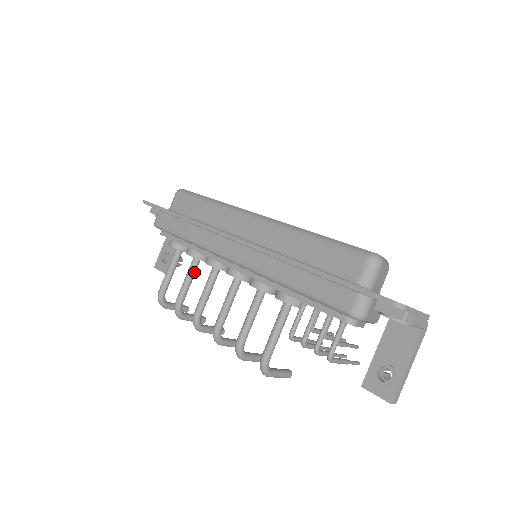
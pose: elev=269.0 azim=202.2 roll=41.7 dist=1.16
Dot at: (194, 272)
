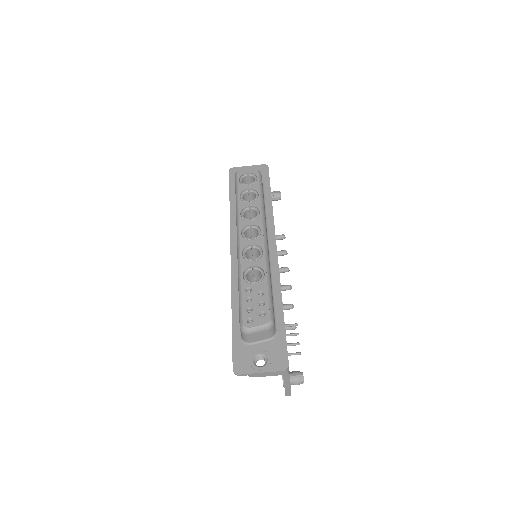
Dot at: occluded
